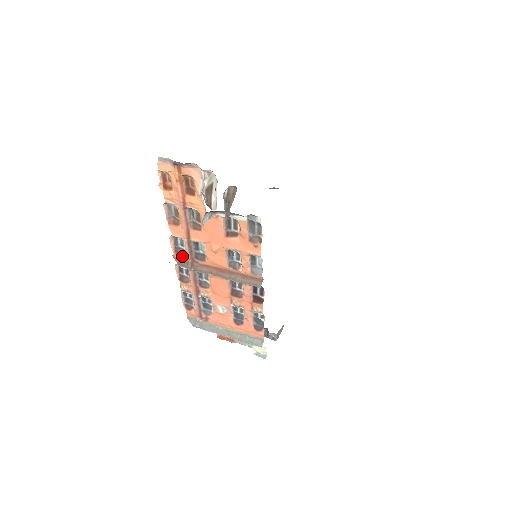
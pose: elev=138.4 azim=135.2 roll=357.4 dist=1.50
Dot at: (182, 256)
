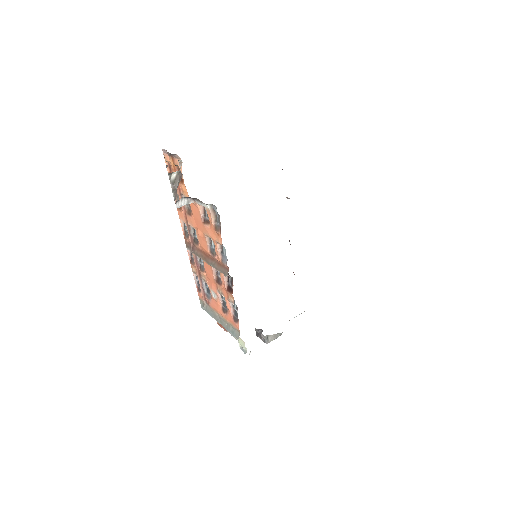
Dot at: (188, 239)
